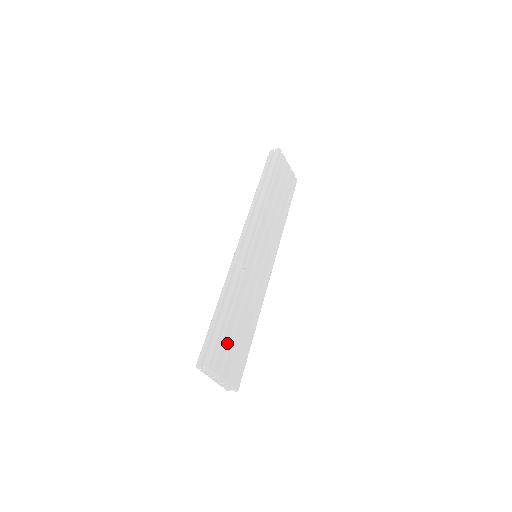
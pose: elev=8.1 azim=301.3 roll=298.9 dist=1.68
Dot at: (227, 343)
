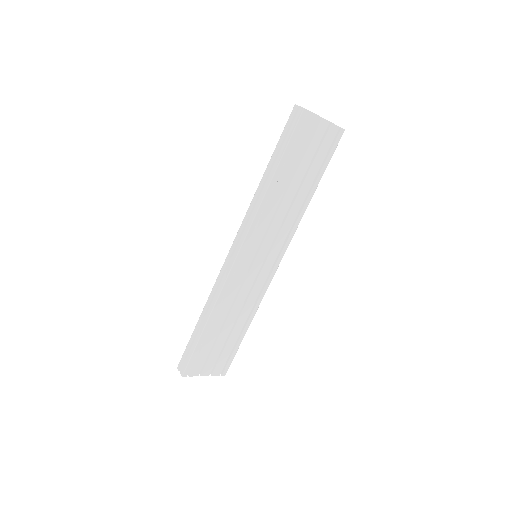
Dot at: (207, 351)
